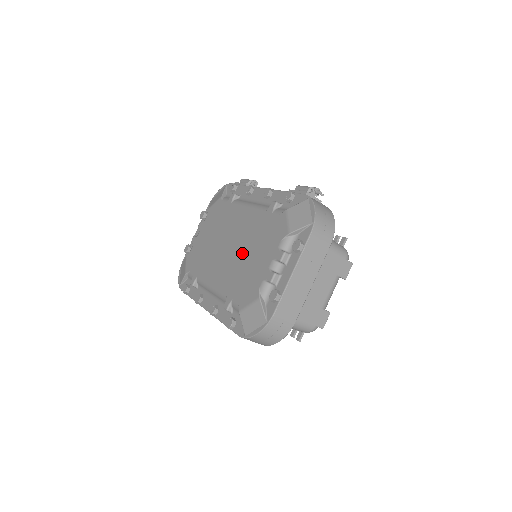
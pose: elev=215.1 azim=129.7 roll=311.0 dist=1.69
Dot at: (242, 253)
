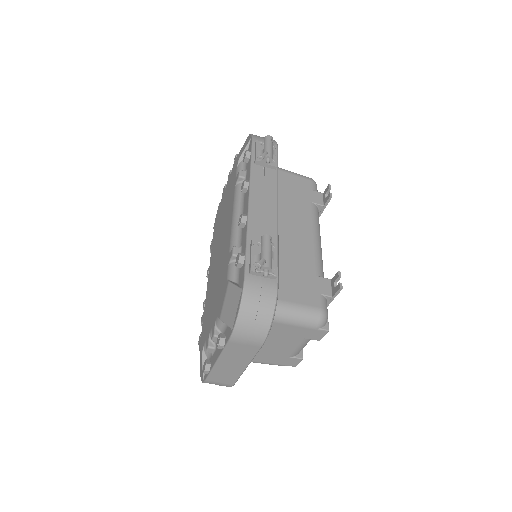
Dot at: (215, 278)
